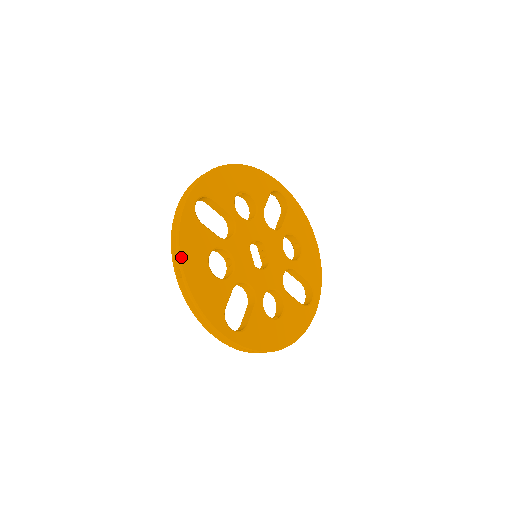
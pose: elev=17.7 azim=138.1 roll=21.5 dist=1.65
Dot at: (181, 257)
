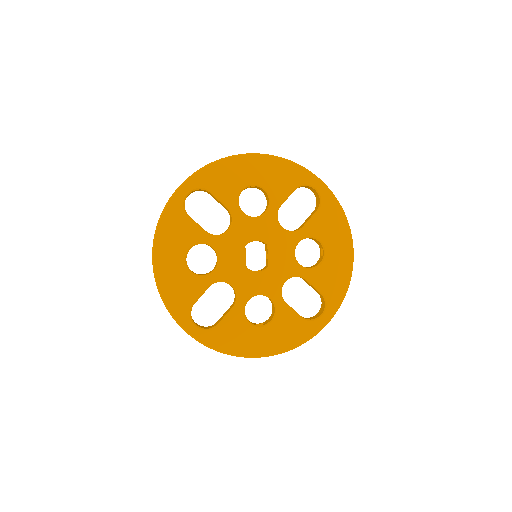
Dot at: (154, 248)
